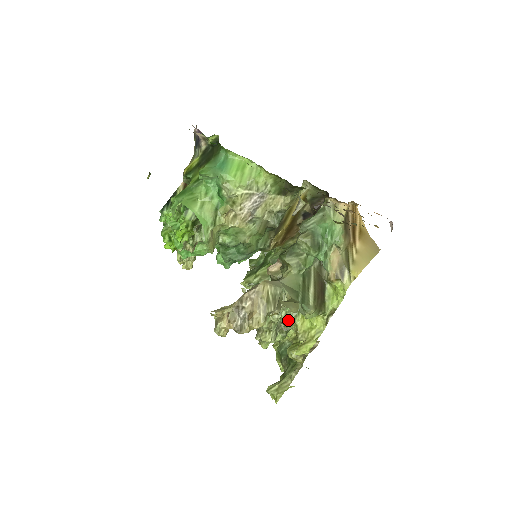
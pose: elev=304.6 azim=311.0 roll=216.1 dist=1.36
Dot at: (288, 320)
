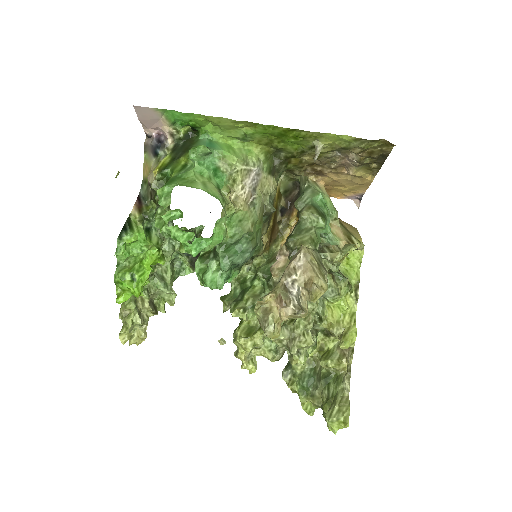
Dot at: (318, 314)
